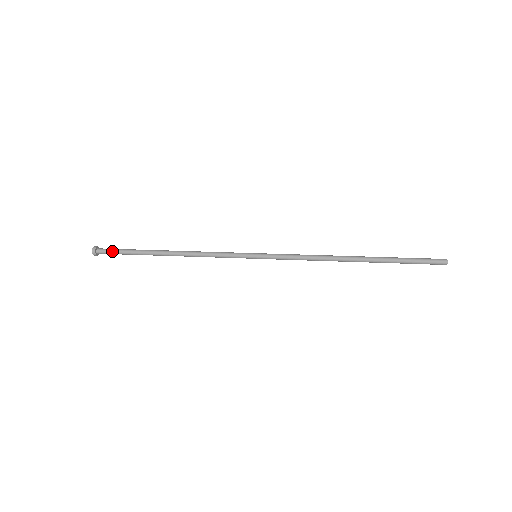
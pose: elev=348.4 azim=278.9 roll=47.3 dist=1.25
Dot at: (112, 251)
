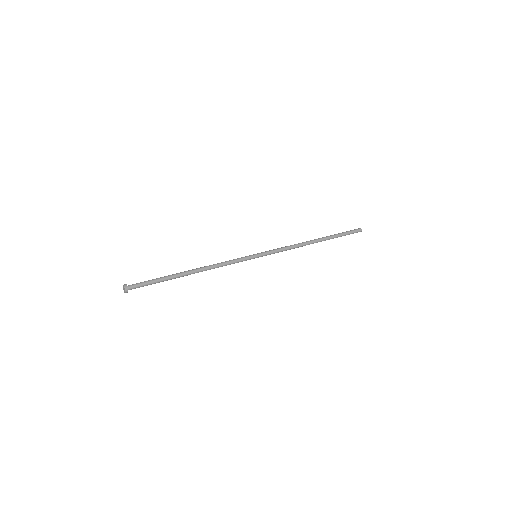
Dot at: (143, 285)
